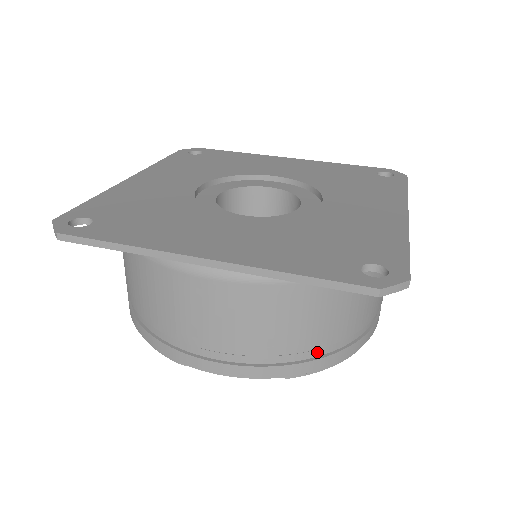
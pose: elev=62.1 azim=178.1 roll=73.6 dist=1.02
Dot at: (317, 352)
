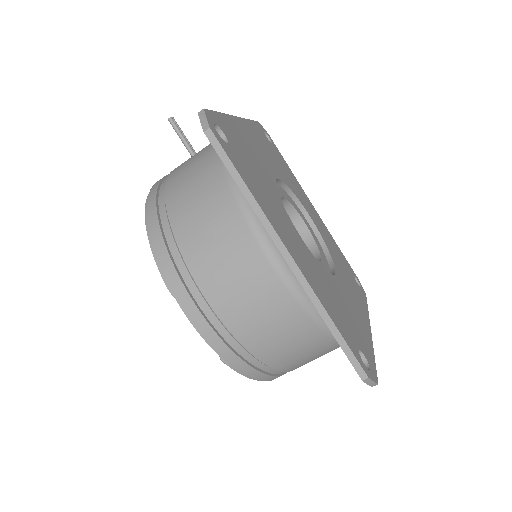
Dot at: (261, 365)
